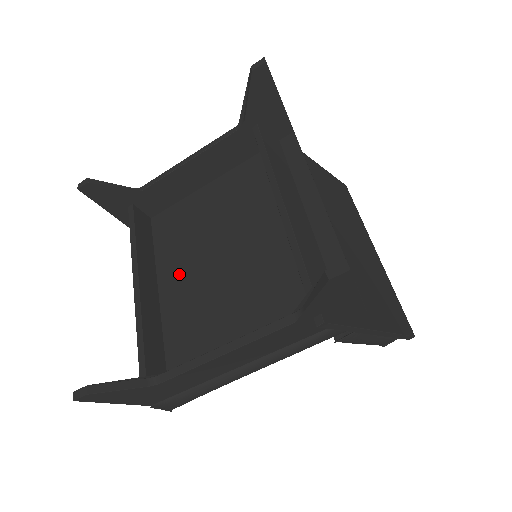
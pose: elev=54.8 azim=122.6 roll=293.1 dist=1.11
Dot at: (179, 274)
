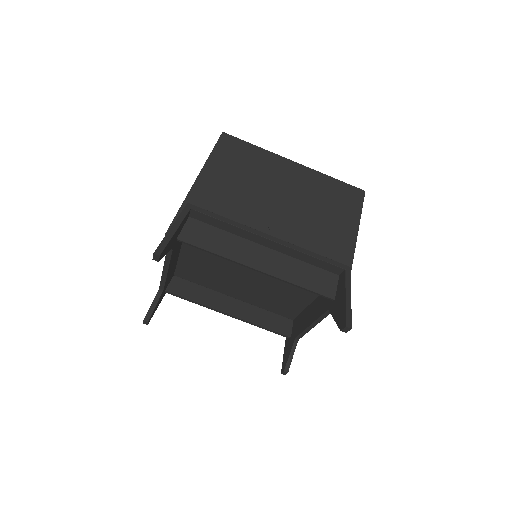
Dot at: (234, 290)
